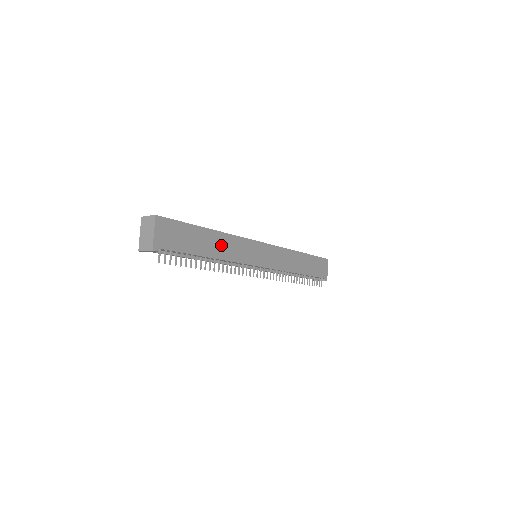
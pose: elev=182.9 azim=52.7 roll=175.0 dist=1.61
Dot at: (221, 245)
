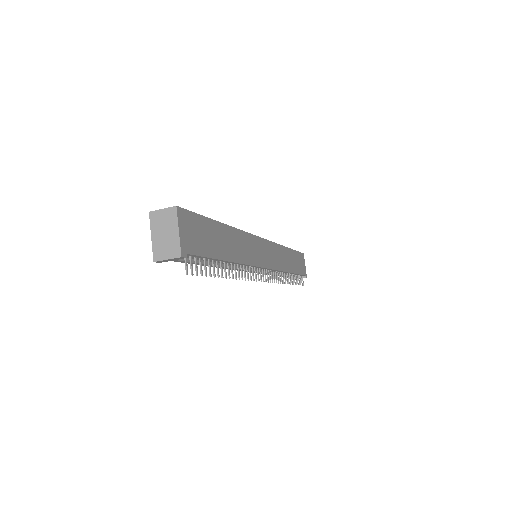
Dot at: (235, 244)
